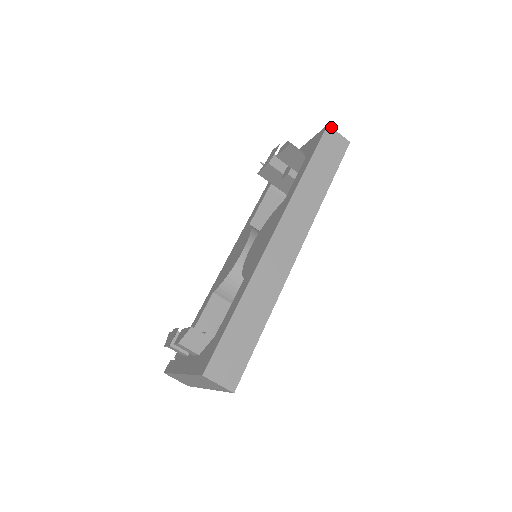
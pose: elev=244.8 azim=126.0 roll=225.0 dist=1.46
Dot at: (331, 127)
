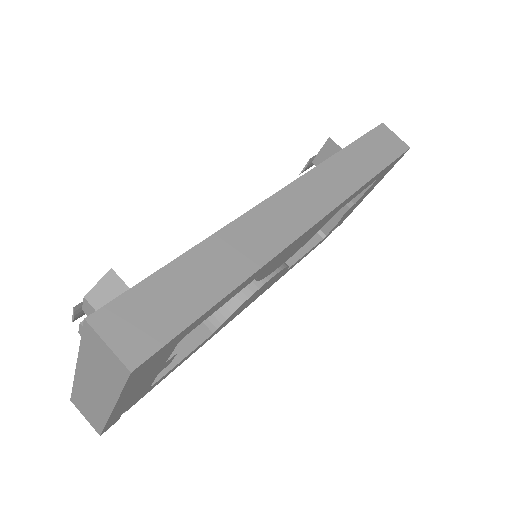
Dot at: (386, 126)
